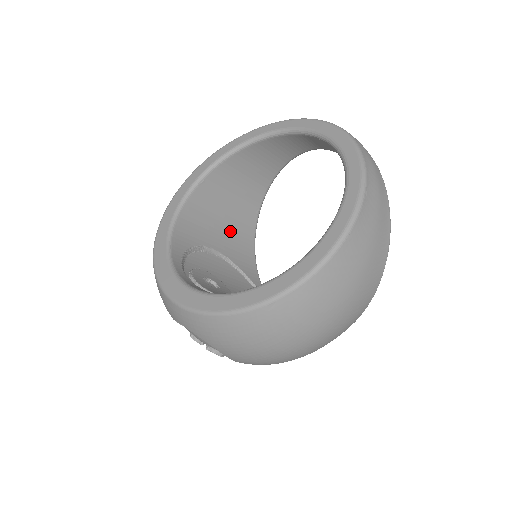
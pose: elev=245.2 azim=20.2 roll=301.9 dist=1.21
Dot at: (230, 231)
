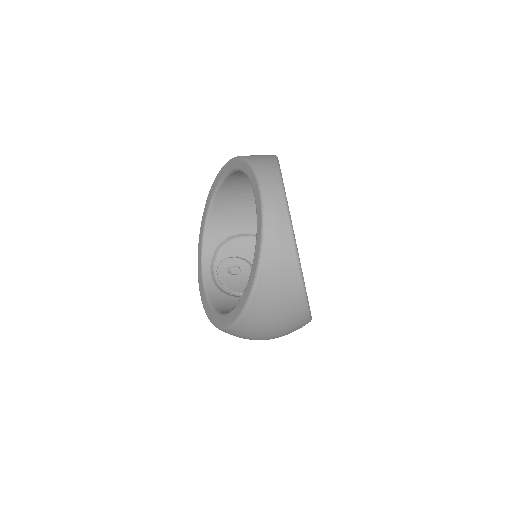
Dot at: occluded
